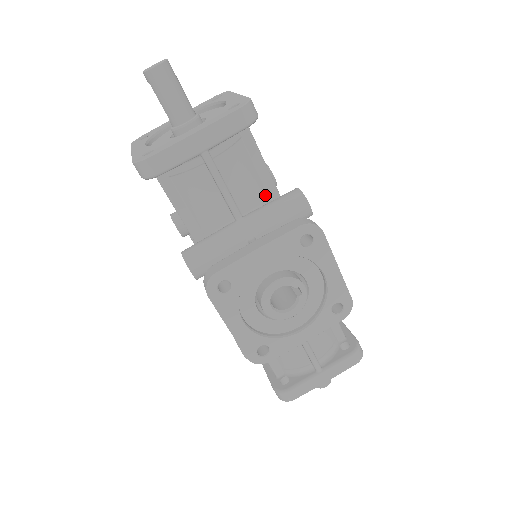
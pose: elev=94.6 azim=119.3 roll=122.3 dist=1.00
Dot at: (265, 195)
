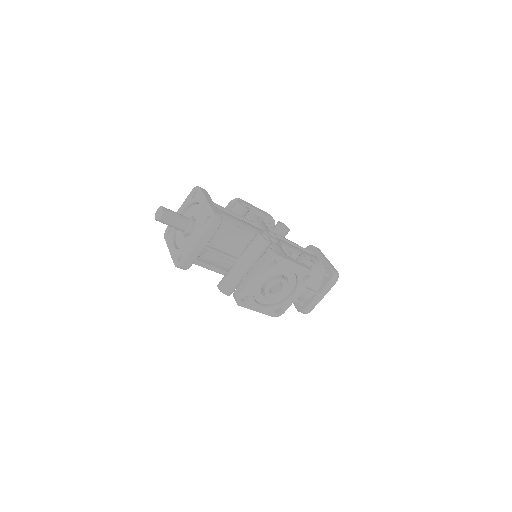
Dot at: (244, 240)
